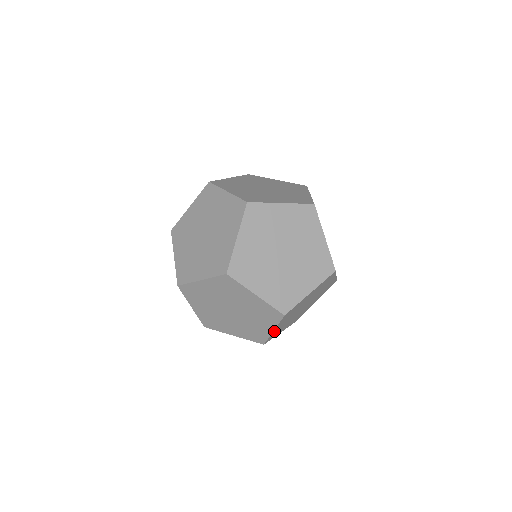
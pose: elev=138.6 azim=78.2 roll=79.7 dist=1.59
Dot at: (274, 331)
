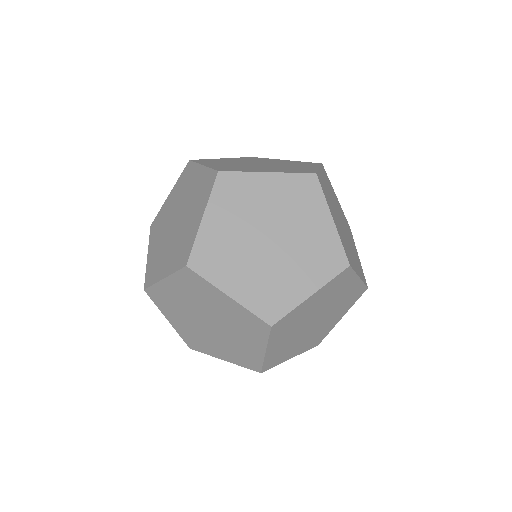
Dot at: occluded
